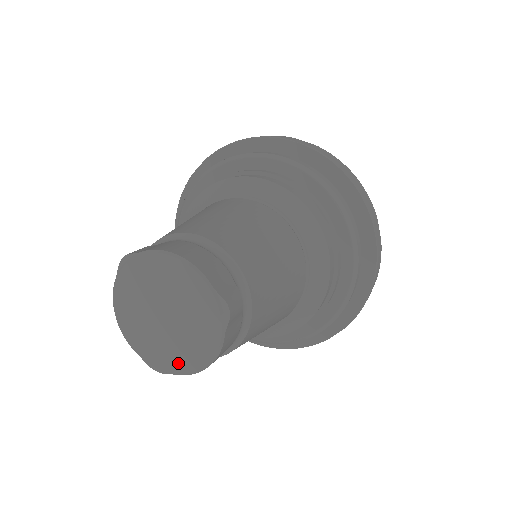
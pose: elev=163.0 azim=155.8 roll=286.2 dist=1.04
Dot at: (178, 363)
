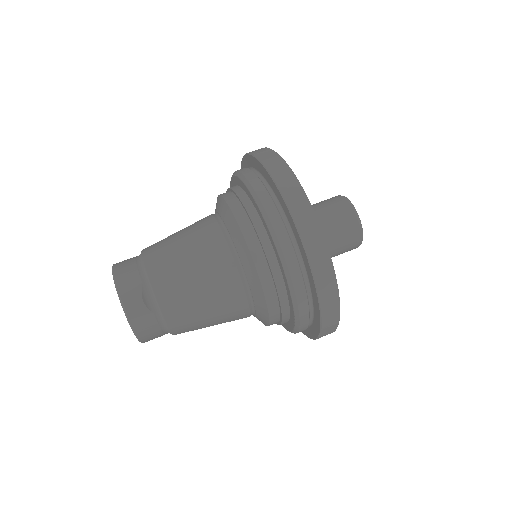
Dot at: occluded
